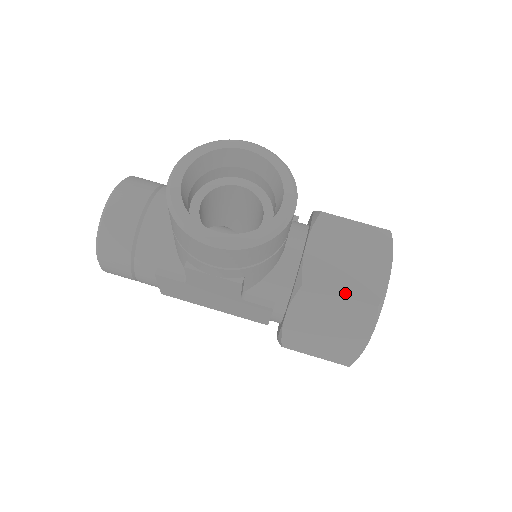
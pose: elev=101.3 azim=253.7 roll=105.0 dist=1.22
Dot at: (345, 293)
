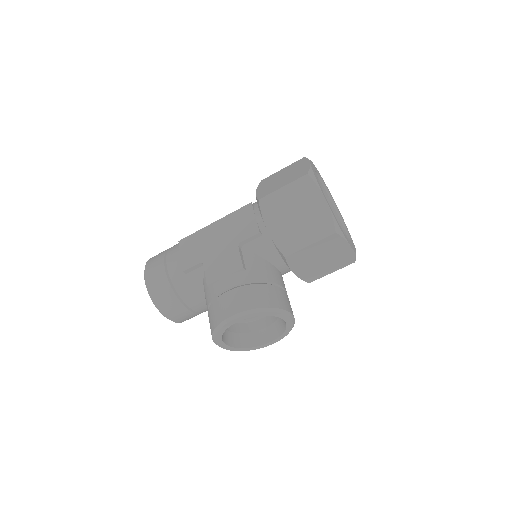
Dot at: (333, 271)
